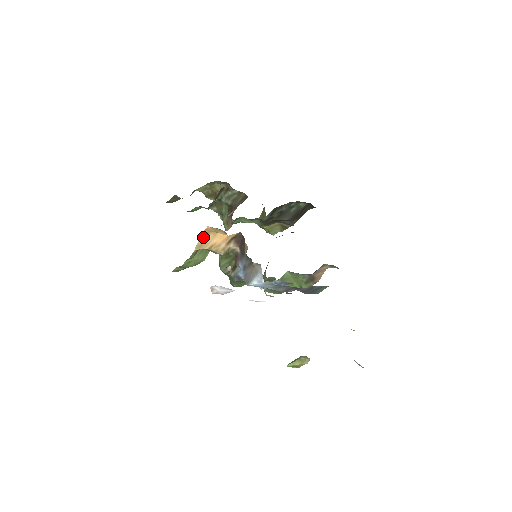
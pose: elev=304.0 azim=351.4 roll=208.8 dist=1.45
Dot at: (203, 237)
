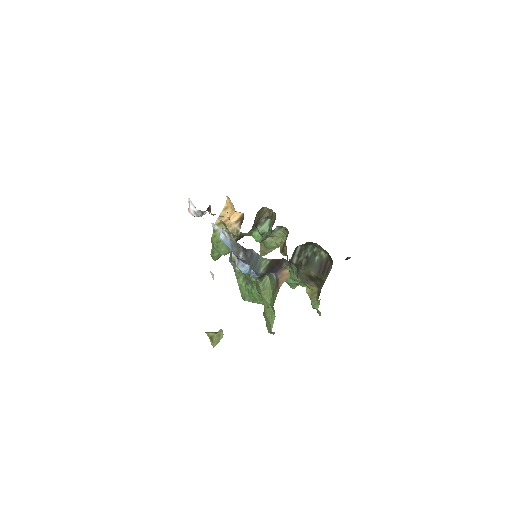
Dot at: (225, 211)
